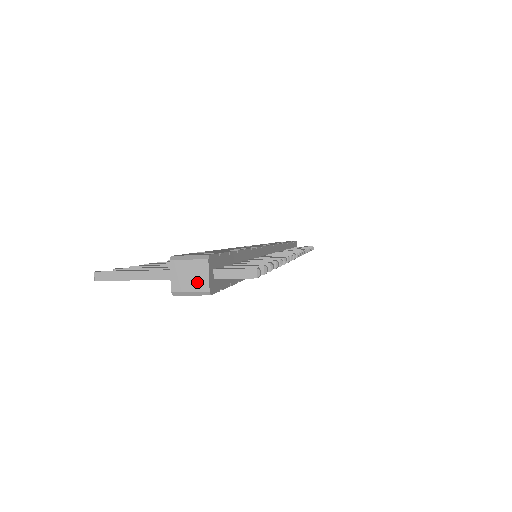
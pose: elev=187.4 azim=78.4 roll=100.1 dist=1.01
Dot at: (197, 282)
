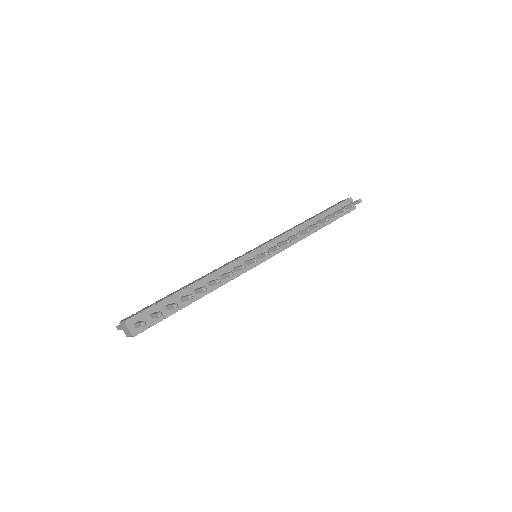
Dot at: (128, 332)
